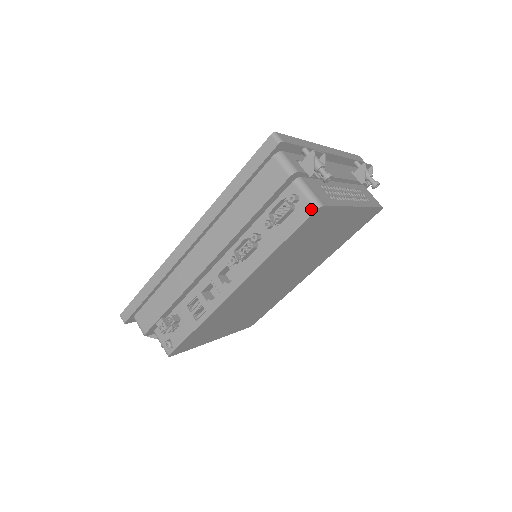
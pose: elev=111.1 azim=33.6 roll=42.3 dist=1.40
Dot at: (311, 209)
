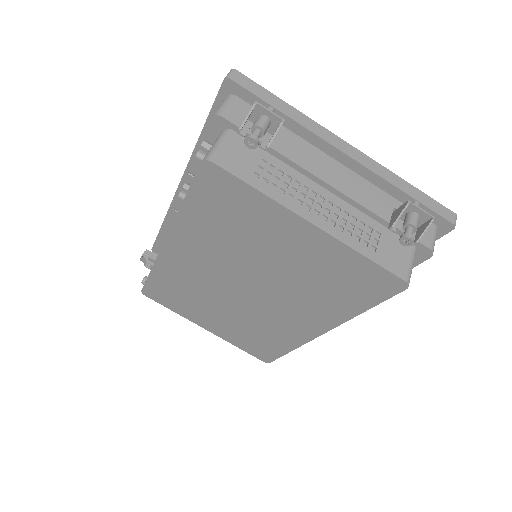
Dot at: (202, 161)
